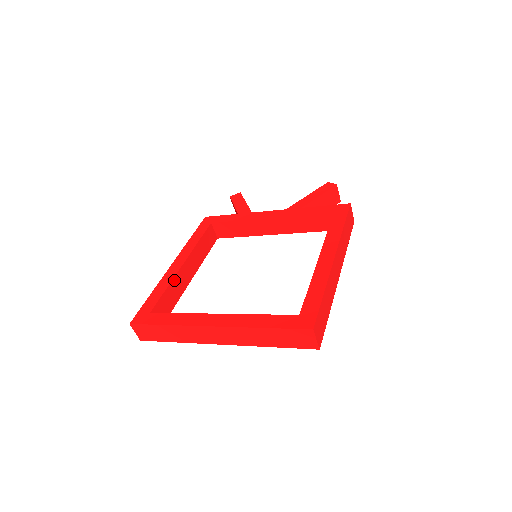
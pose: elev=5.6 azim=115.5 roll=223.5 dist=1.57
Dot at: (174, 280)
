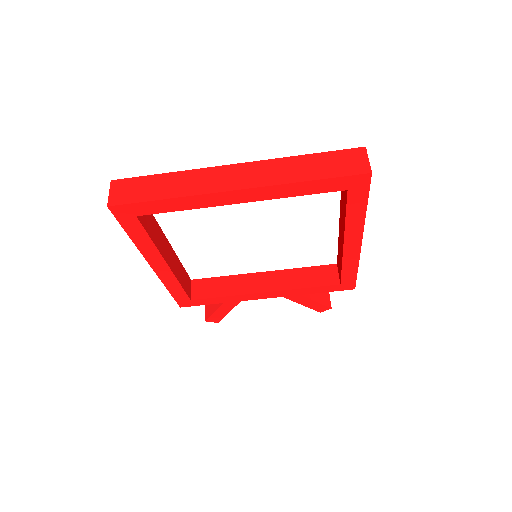
Dot at: (160, 229)
